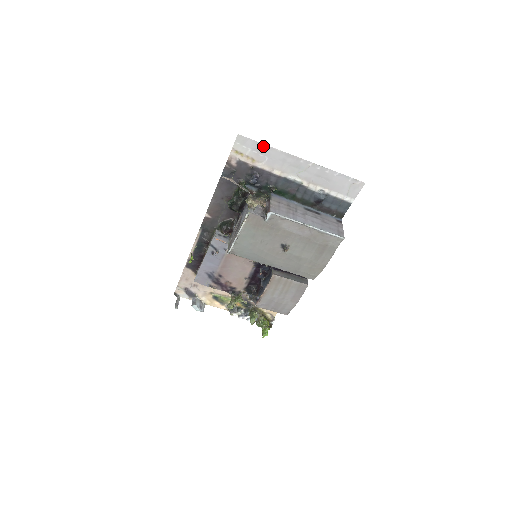
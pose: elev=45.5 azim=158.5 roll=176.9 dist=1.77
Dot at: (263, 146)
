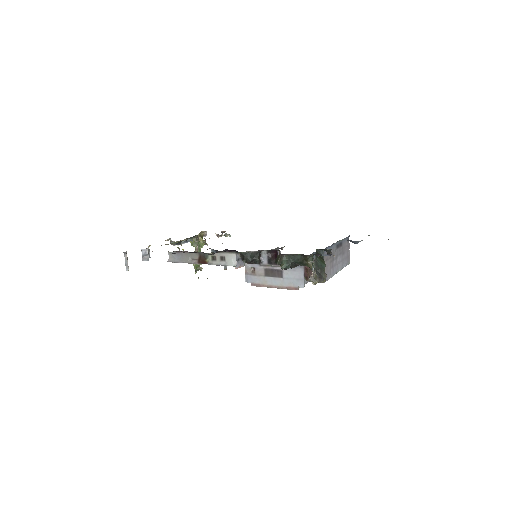
Dot at: occluded
